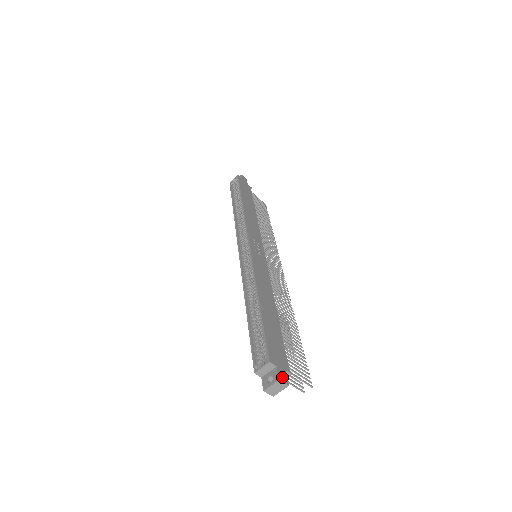
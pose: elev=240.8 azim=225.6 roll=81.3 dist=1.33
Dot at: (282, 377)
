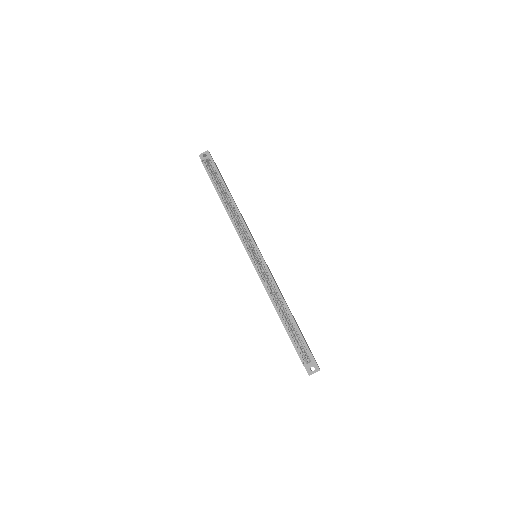
Dot at: occluded
